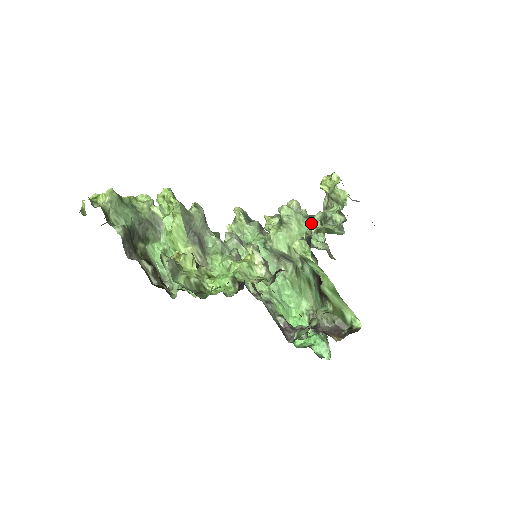
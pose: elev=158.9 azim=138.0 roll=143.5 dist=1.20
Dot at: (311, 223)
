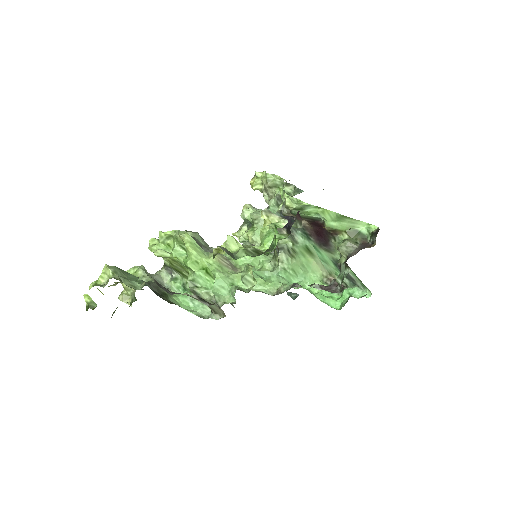
Dot at: (271, 211)
